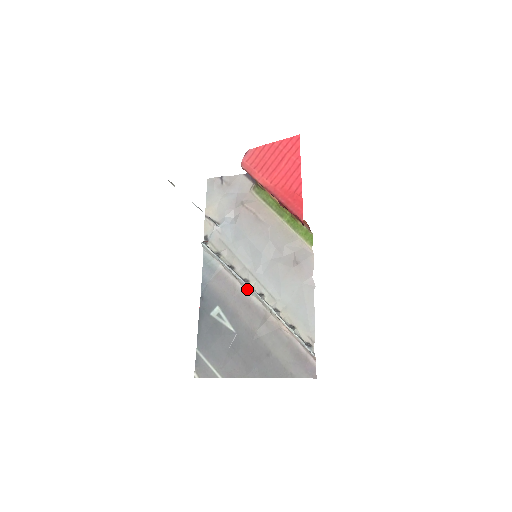
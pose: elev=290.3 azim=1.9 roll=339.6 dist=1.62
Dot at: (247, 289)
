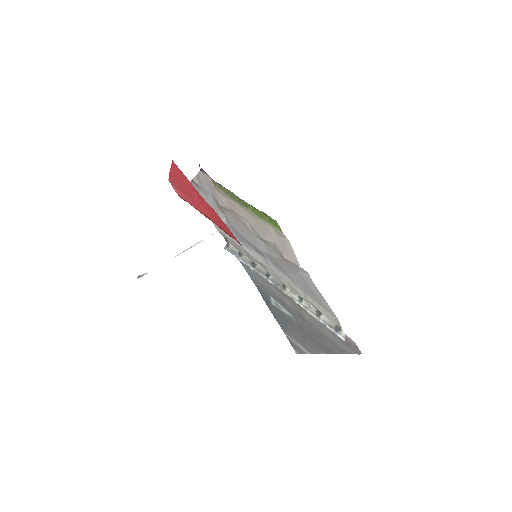
Dot at: (274, 282)
